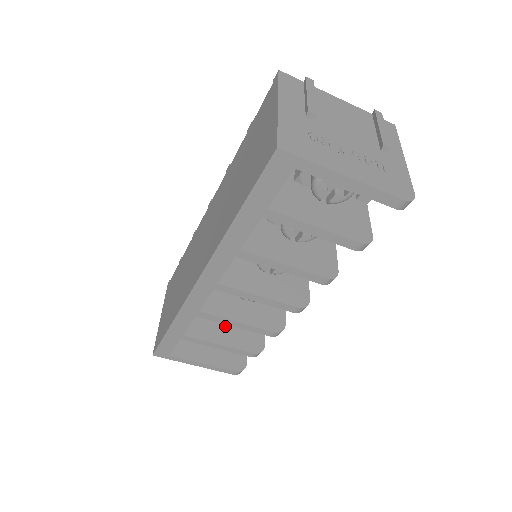
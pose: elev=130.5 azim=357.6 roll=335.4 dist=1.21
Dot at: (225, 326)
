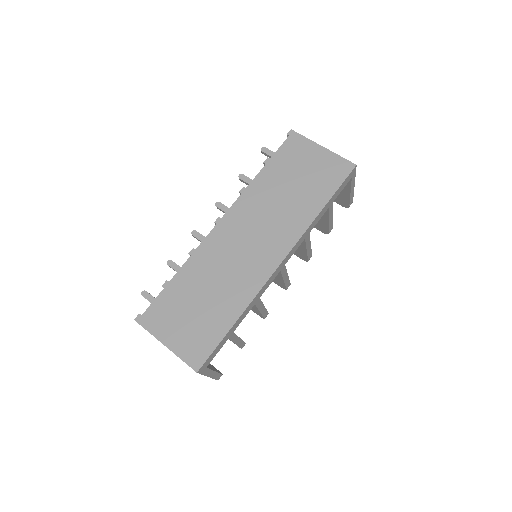
Dot at: occluded
